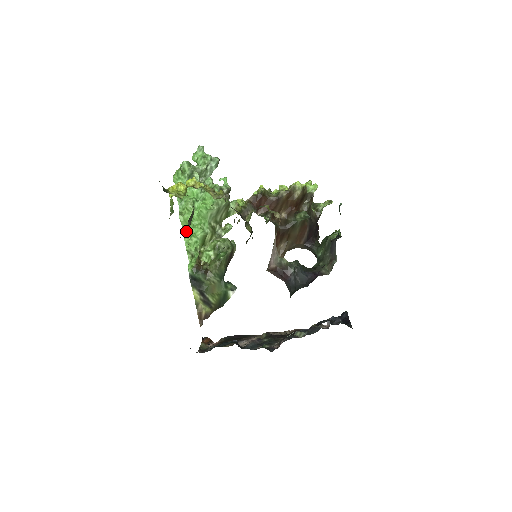
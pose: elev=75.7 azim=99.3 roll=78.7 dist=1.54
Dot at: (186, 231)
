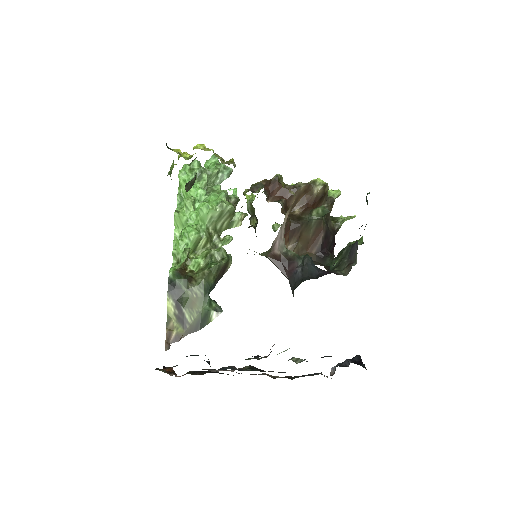
Dot at: (178, 233)
